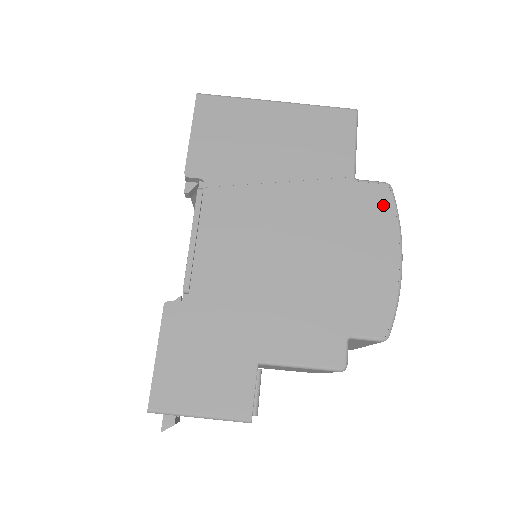
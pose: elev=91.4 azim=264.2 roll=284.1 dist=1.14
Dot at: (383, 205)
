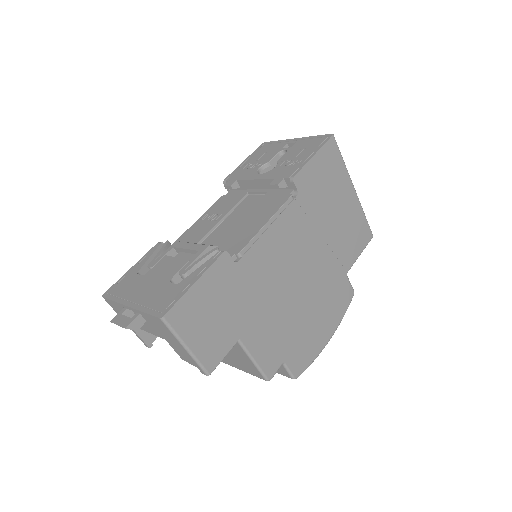
Dot at: (345, 302)
